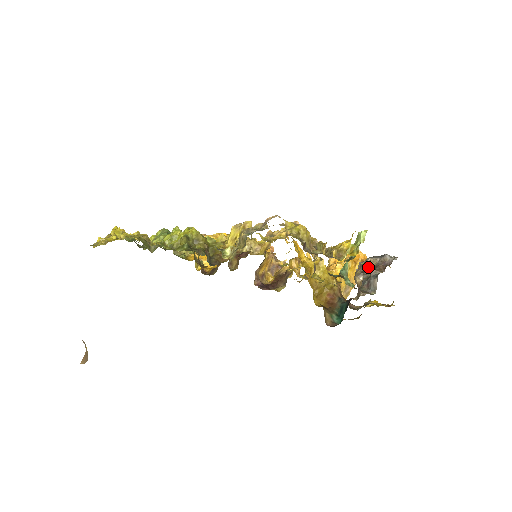
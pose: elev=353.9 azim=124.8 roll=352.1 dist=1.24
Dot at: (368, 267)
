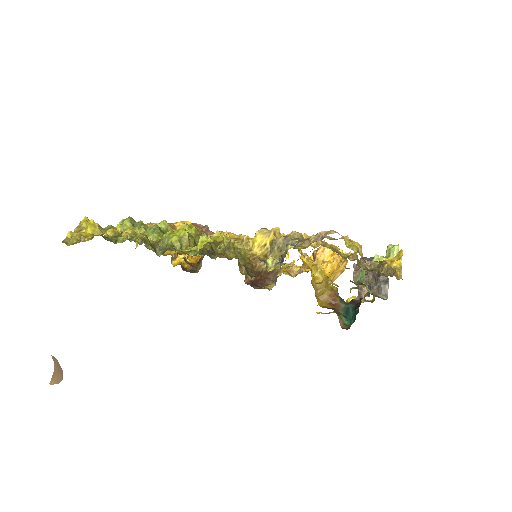
Dot at: occluded
